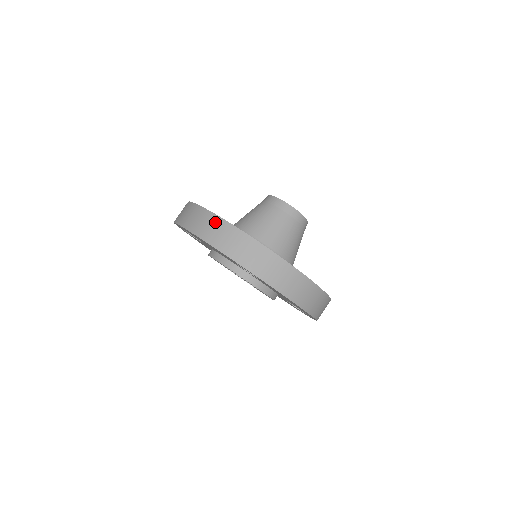
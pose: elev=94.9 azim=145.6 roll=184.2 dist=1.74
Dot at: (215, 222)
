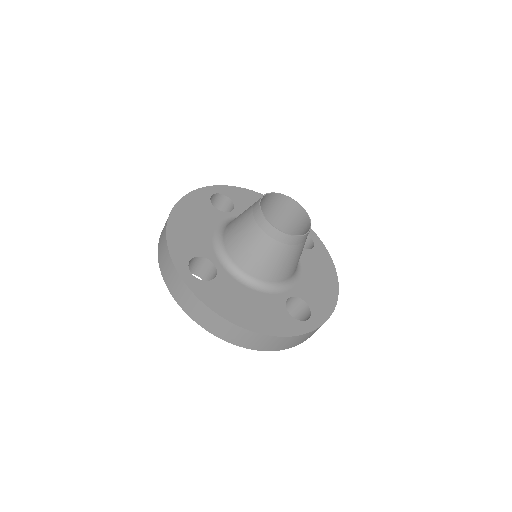
Dot at: (263, 339)
